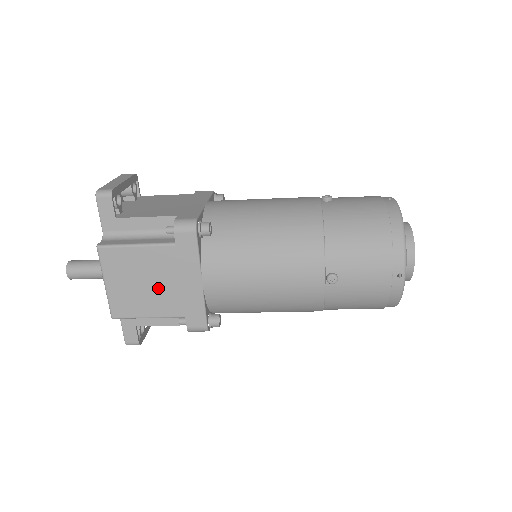
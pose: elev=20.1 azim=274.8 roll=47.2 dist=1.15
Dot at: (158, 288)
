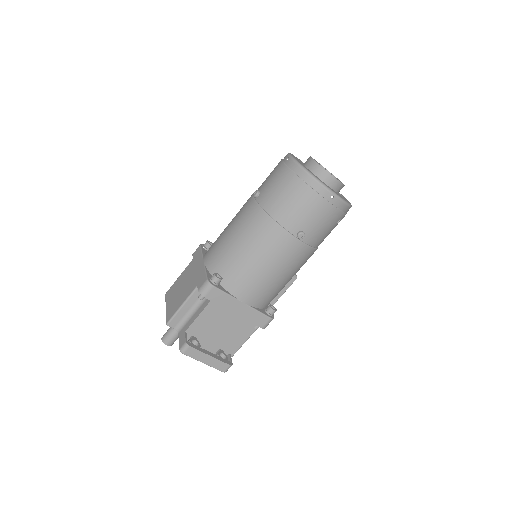
Dot at: (186, 285)
